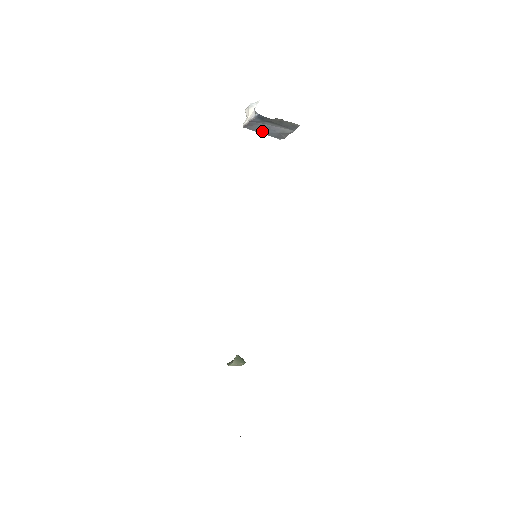
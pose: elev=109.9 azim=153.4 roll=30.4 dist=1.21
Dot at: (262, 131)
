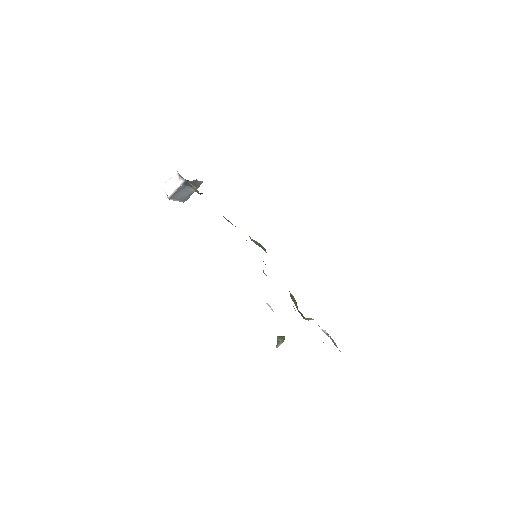
Dot at: (179, 197)
